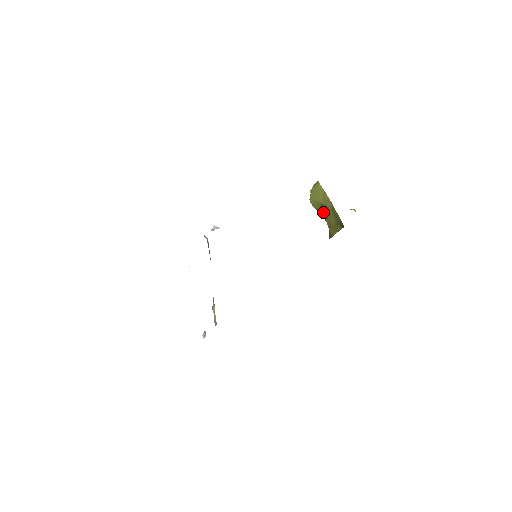
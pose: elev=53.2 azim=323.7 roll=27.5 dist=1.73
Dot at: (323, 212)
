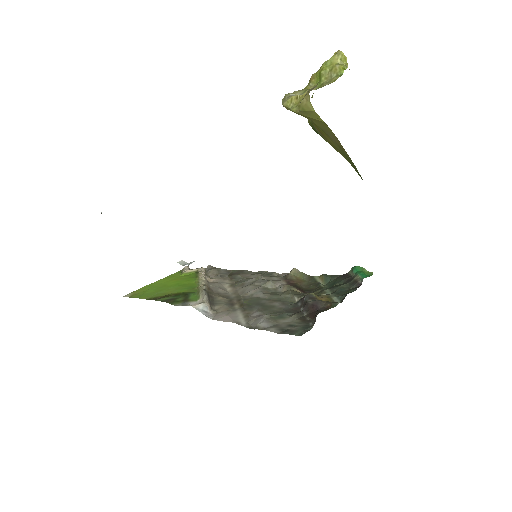
Dot at: occluded
